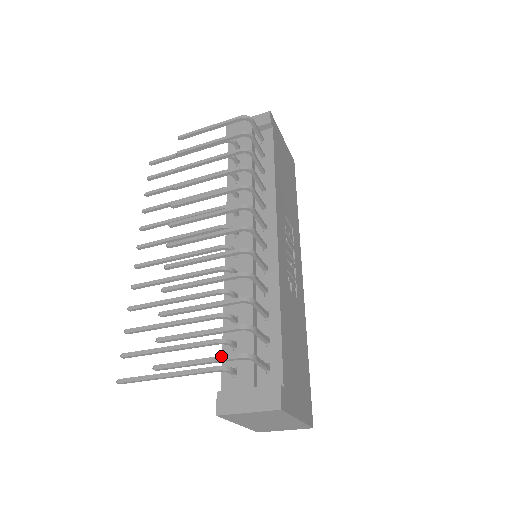
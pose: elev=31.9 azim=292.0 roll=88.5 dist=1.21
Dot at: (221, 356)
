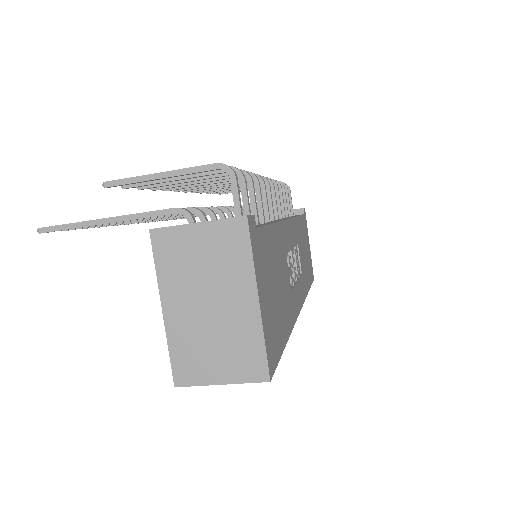
Dot at: (196, 167)
